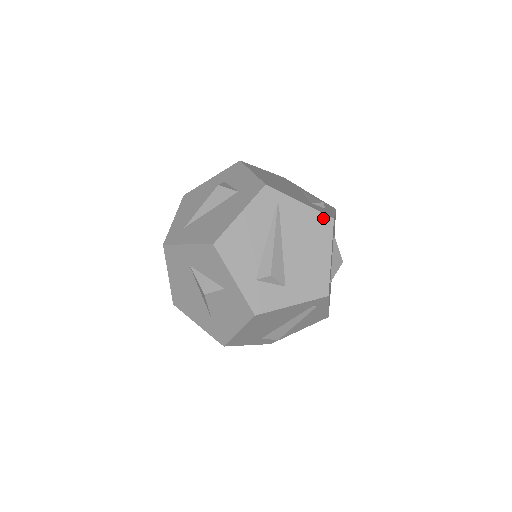
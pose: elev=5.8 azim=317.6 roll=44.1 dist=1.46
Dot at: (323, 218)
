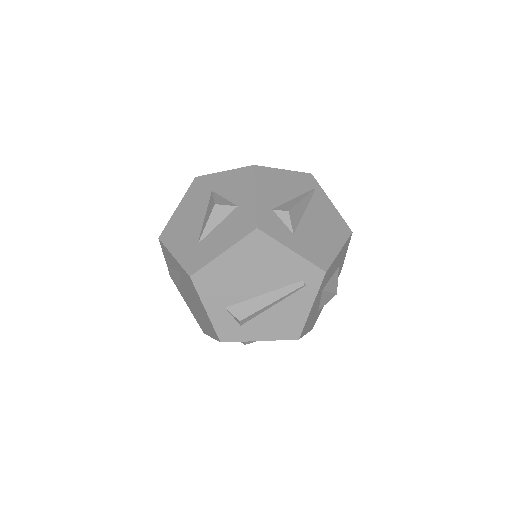
Dot at: (344, 225)
